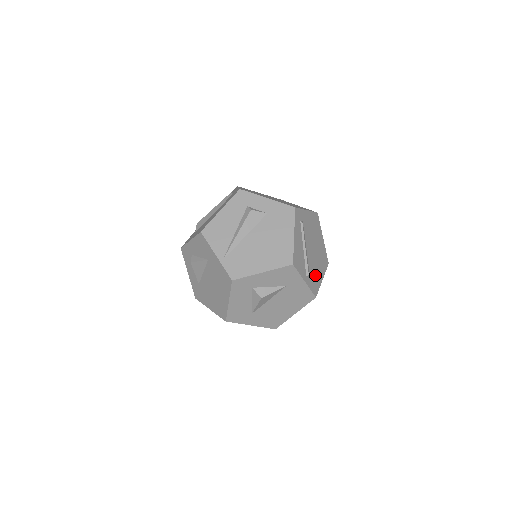
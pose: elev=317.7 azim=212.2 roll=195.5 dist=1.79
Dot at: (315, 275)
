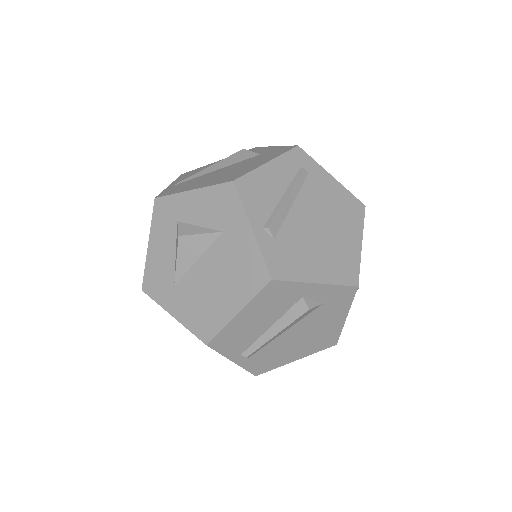
Dot at: (295, 255)
